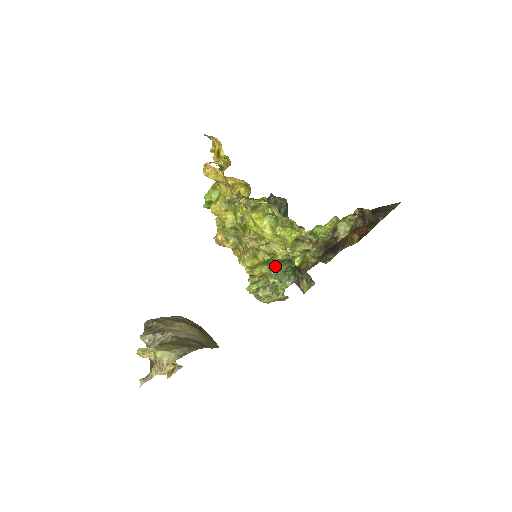
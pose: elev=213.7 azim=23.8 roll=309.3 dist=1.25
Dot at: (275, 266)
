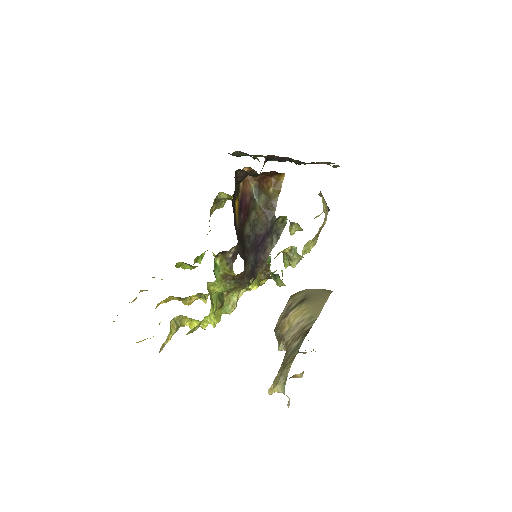
Dot at: occluded
